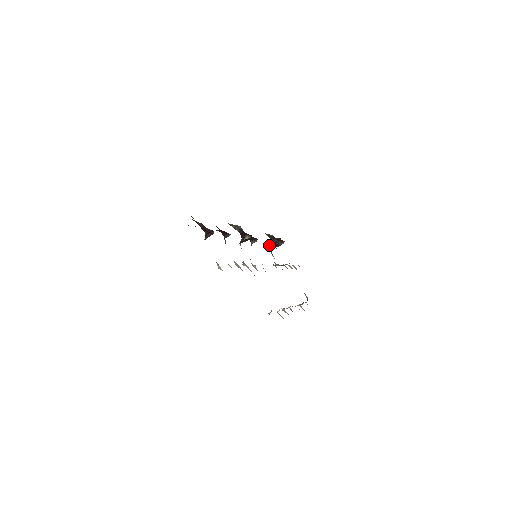
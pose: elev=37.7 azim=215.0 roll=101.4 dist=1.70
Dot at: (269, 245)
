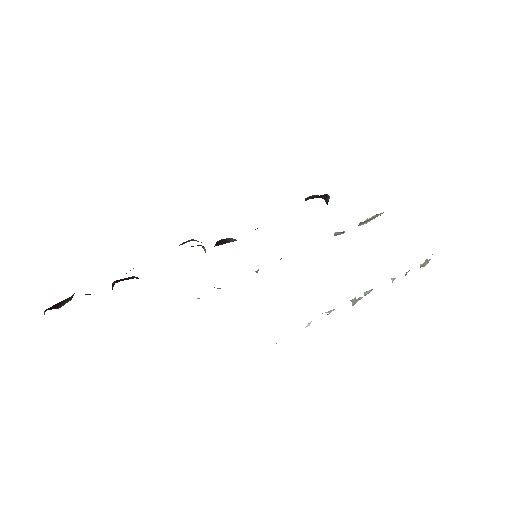
Dot at: occluded
